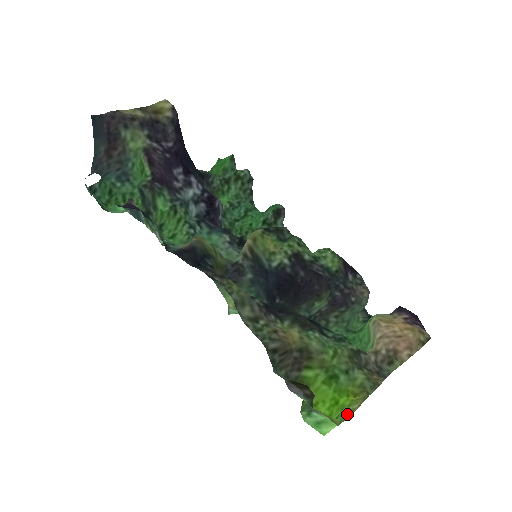
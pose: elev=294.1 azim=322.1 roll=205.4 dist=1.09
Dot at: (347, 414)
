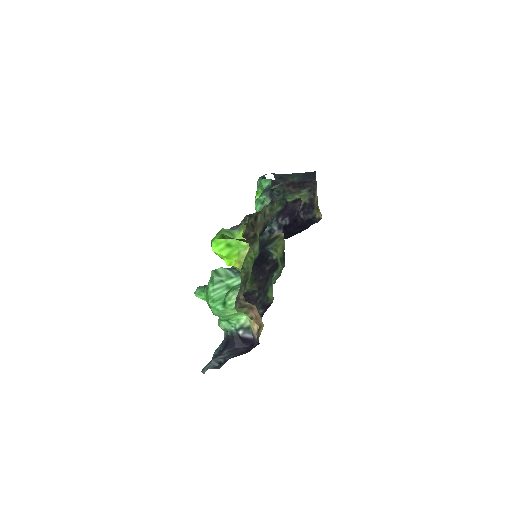
Dot at: (243, 244)
